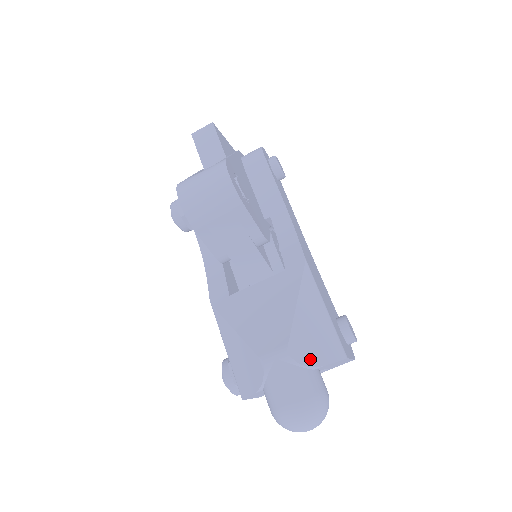
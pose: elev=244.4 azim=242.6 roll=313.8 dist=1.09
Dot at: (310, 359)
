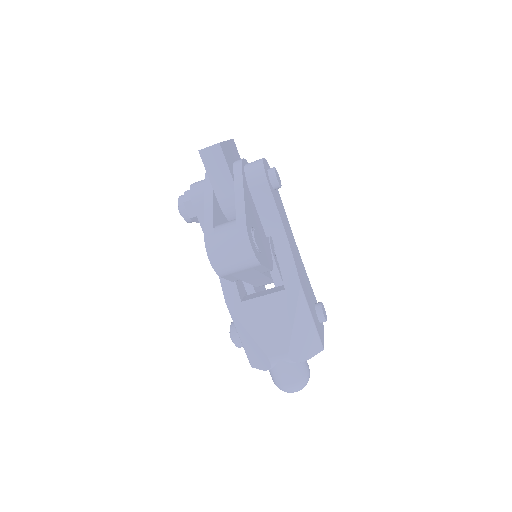
Dot at: (301, 357)
